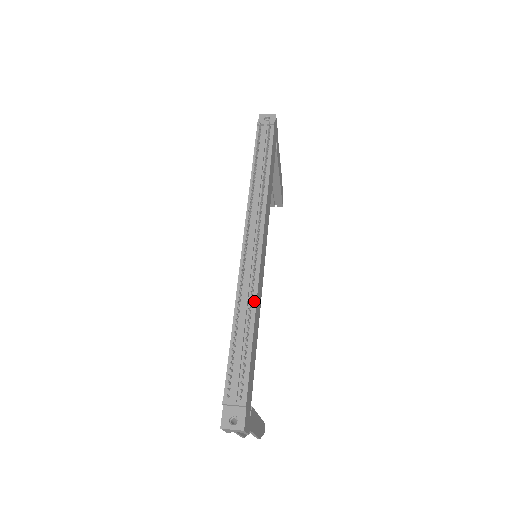
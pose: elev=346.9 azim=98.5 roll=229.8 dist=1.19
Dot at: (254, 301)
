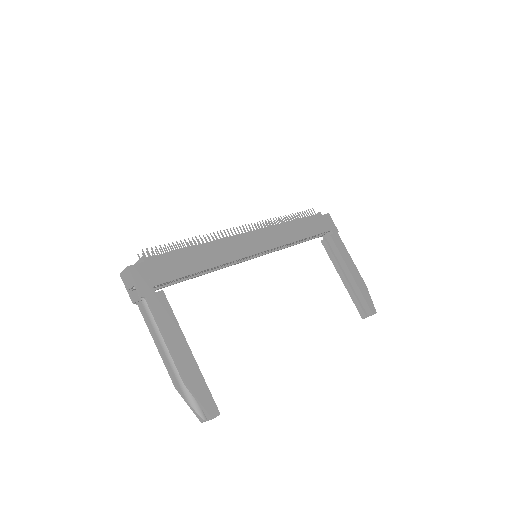
Dot at: (212, 242)
